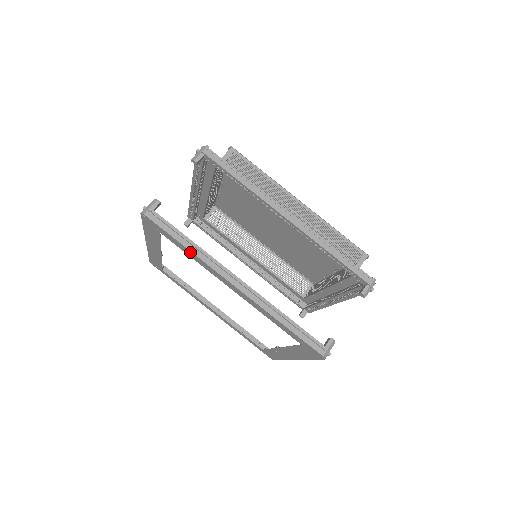
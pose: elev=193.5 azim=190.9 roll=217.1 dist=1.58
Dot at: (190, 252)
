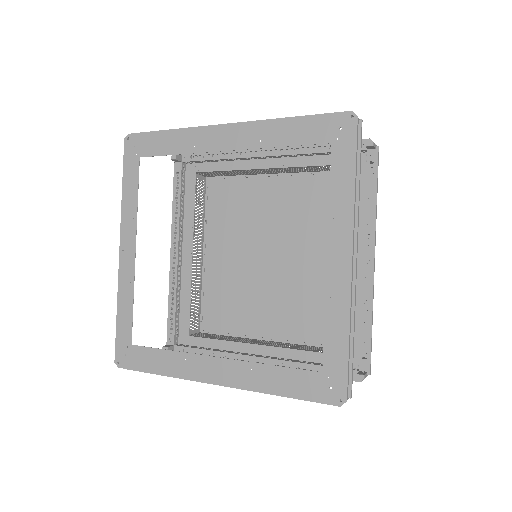
Dot at: (350, 189)
